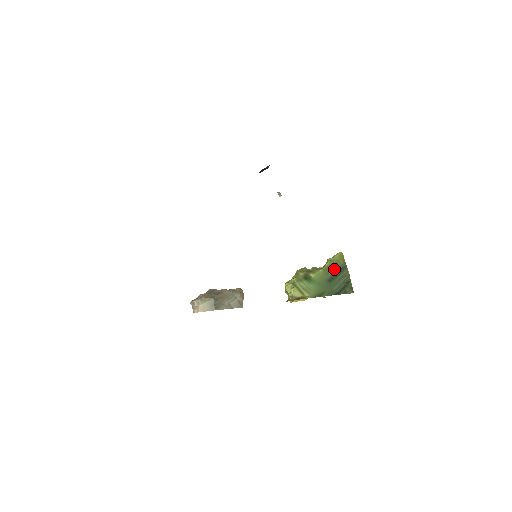
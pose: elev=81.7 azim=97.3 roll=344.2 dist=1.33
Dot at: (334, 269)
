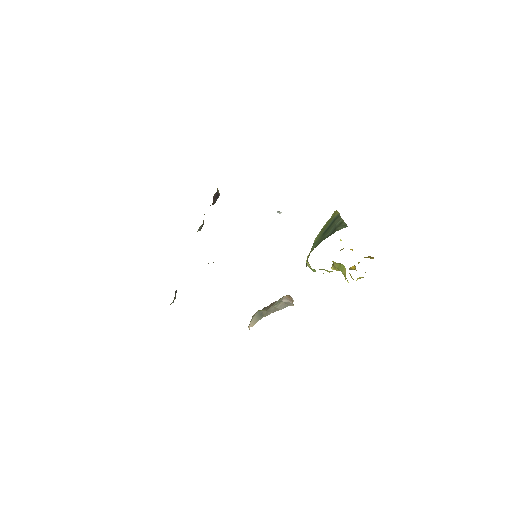
Dot at: (329, 224)
